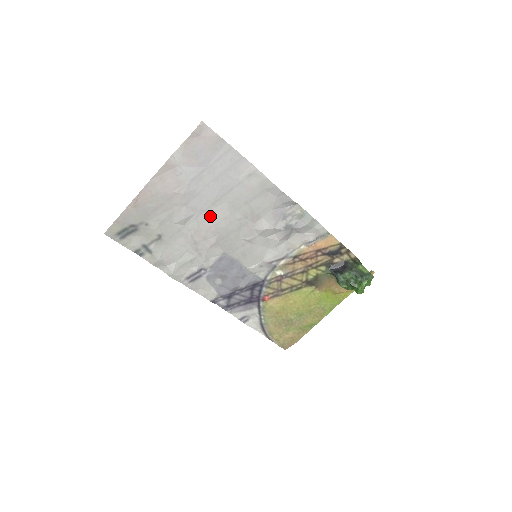
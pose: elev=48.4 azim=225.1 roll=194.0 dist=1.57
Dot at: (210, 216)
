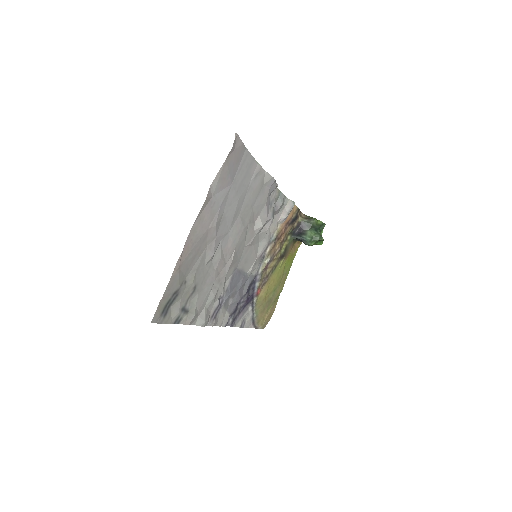
Dot at: (229, 237)
